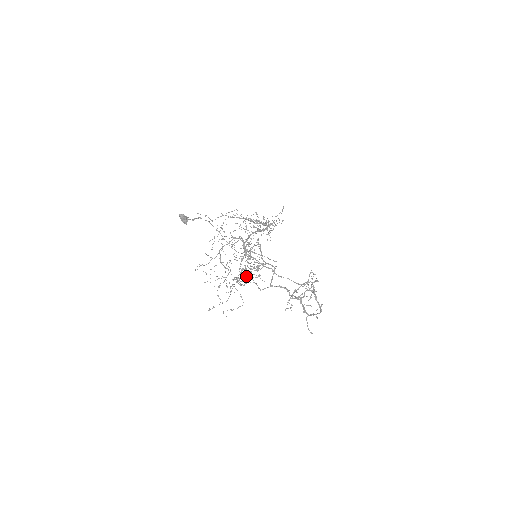
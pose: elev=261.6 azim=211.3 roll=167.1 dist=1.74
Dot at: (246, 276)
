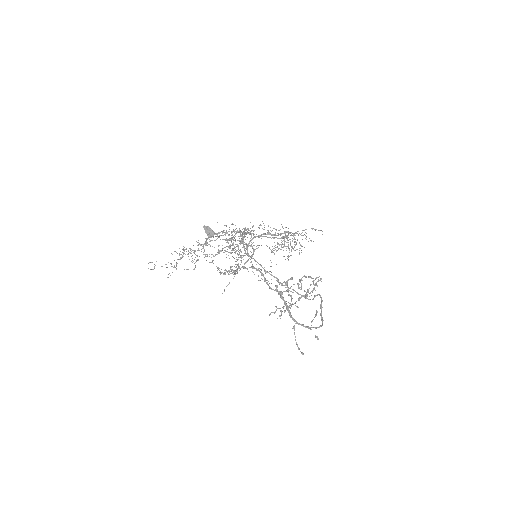
Dot at: (234, 270)
